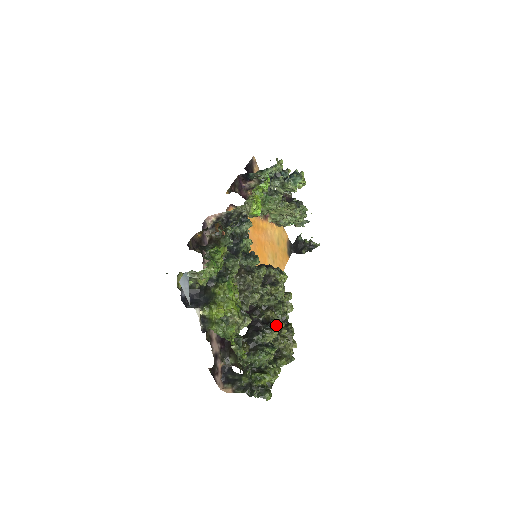
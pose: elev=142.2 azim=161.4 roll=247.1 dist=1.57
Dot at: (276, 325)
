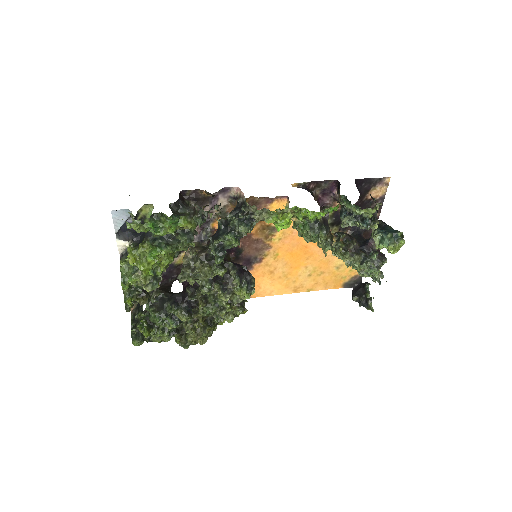
Dot at: (195, 315)
